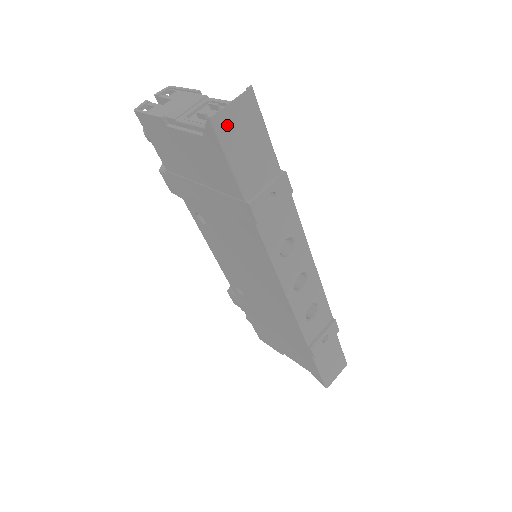
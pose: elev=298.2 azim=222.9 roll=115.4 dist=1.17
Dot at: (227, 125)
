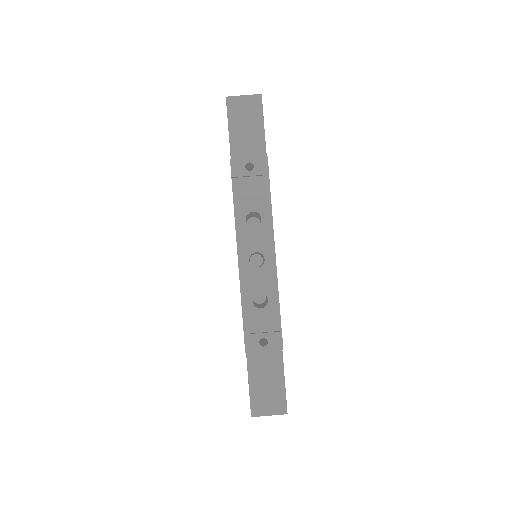
Dot at: (235, 106)
